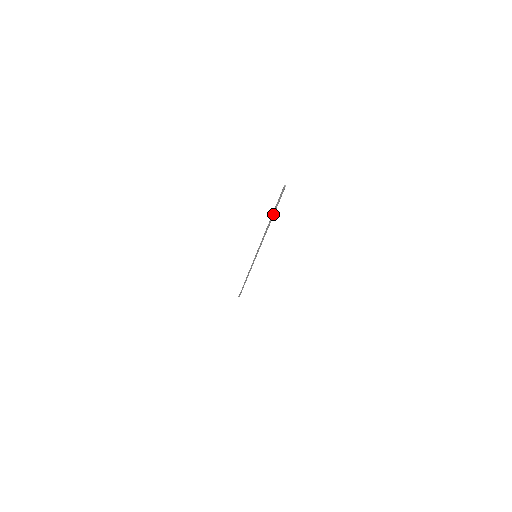
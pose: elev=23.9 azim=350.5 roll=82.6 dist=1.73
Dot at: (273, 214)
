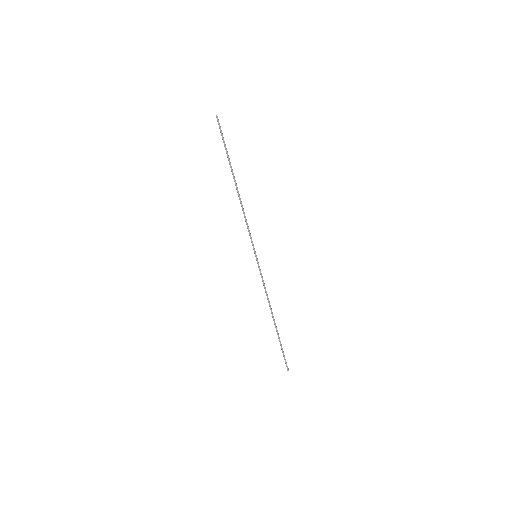
Dot at: (230, 164)
